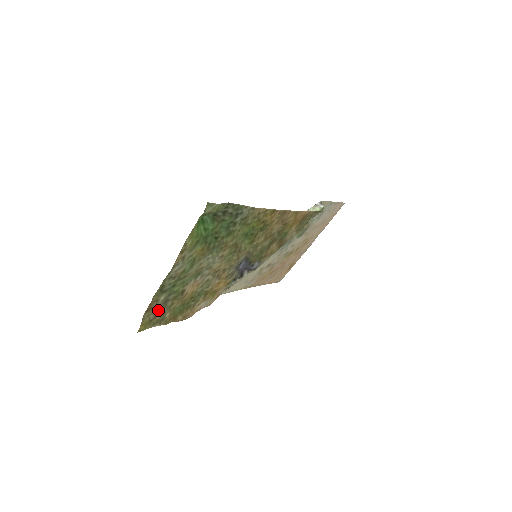
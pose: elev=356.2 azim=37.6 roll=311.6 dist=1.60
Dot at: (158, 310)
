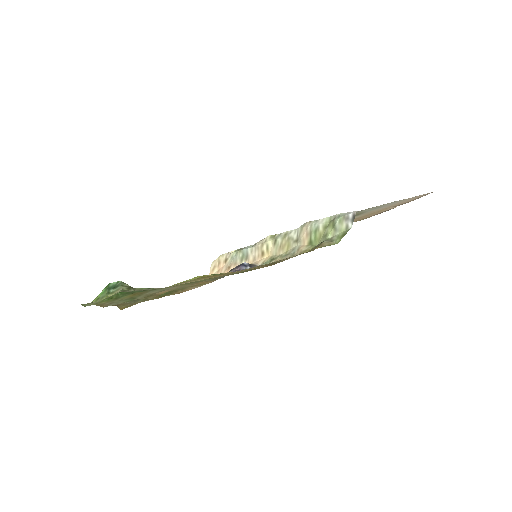
Dot at: (131, 303)
